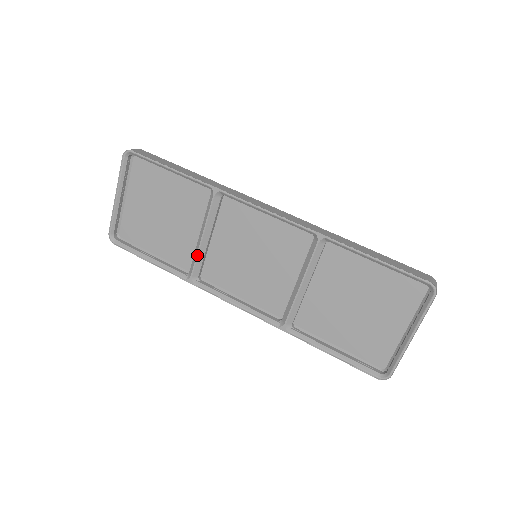
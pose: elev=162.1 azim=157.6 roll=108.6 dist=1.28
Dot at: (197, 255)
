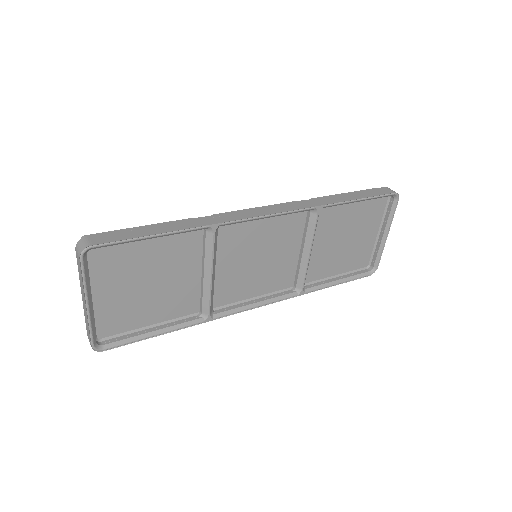
Dot at: (210, 294)
